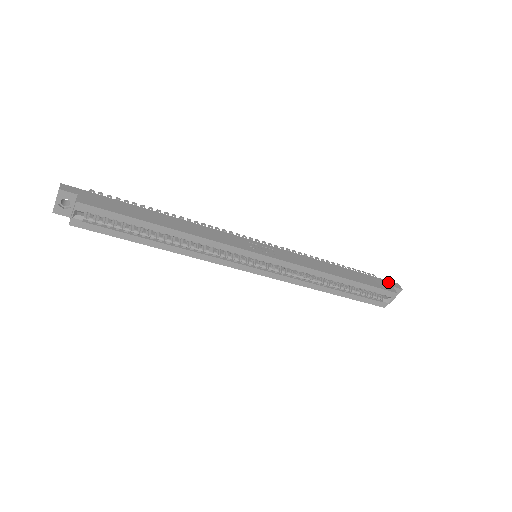
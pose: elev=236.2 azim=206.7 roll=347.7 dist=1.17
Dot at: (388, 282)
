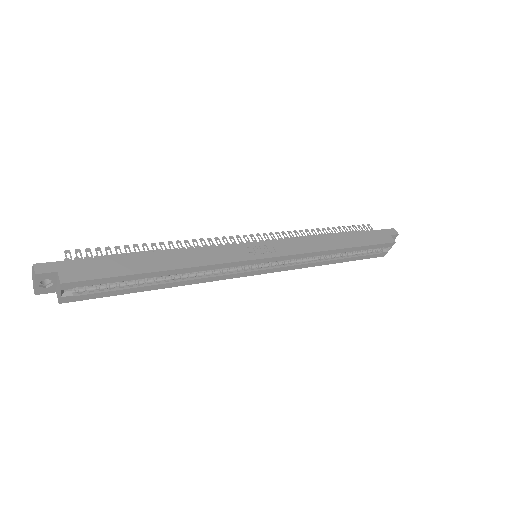
Dot at: (384, 231)
